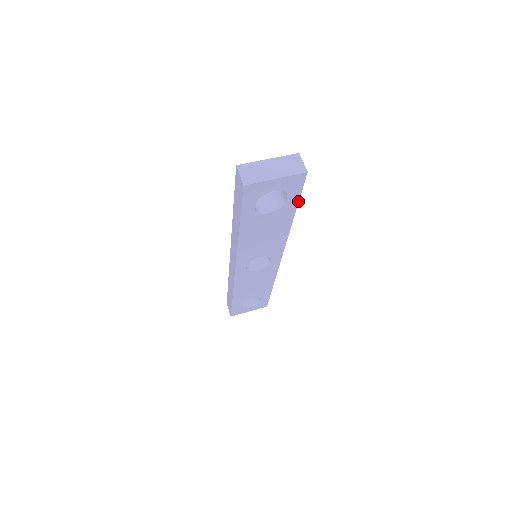
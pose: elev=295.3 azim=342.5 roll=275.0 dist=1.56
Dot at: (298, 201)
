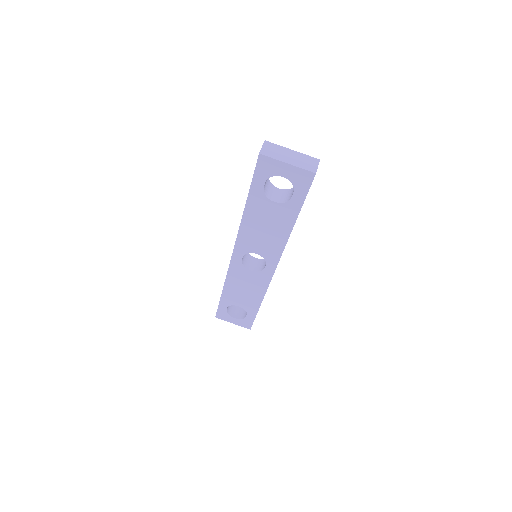
Dot at: (302, 204)
